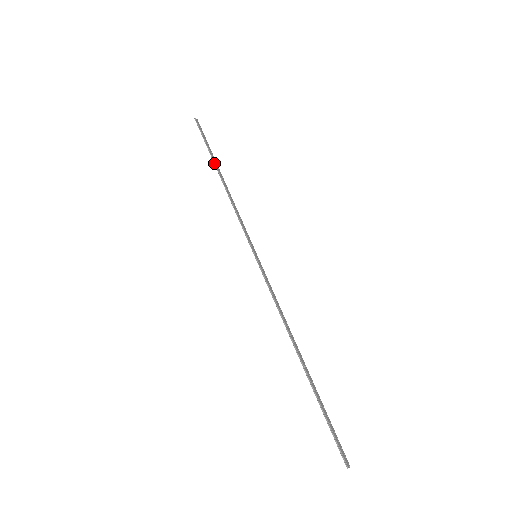
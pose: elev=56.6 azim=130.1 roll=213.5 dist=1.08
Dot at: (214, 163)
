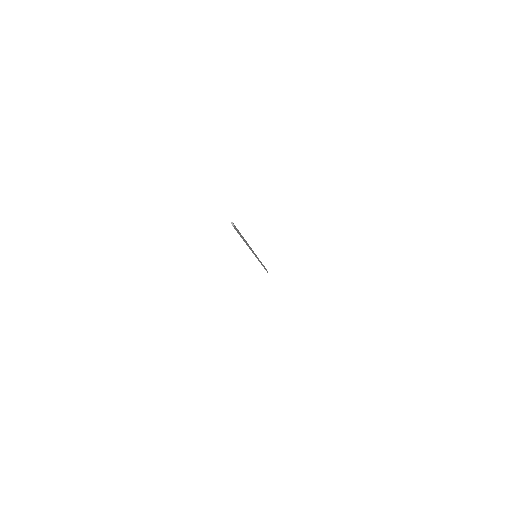
Dot at: occluded
